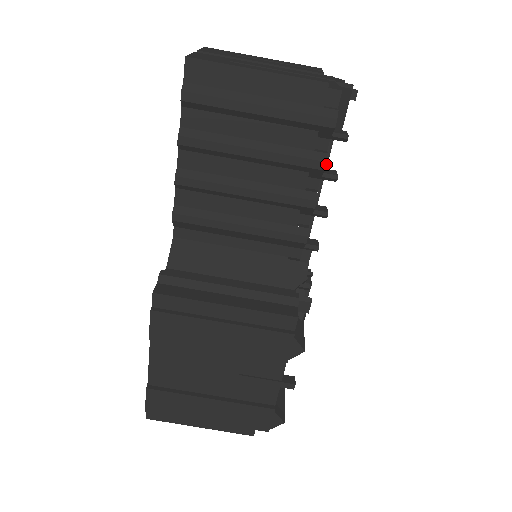
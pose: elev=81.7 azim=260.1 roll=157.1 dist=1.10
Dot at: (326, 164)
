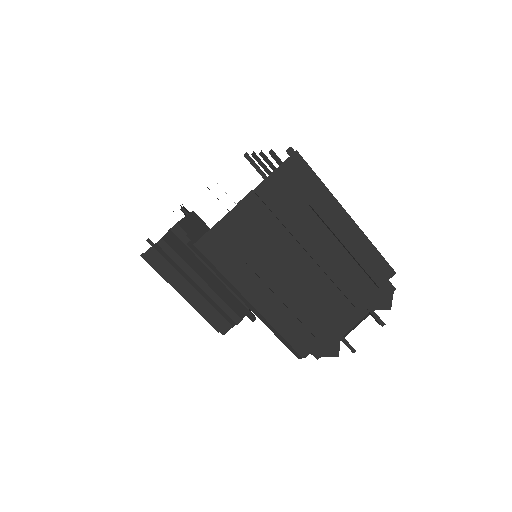
Dot at: occluded
